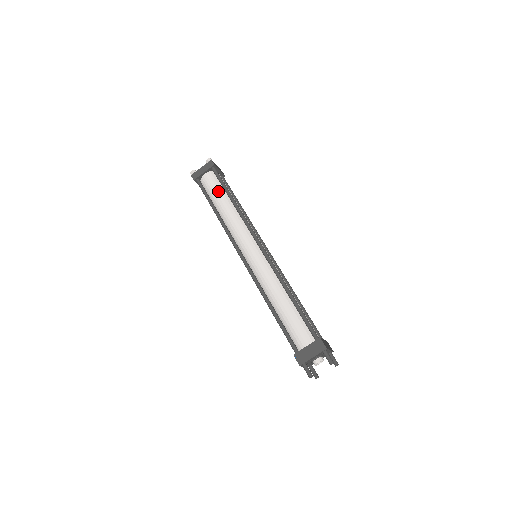
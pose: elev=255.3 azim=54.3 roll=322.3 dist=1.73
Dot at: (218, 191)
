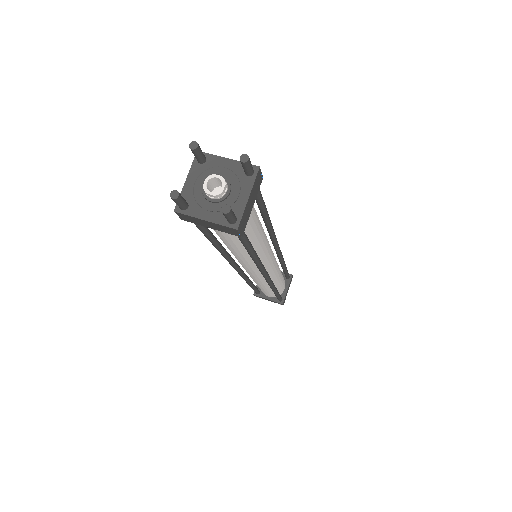
Dot at: occluded
